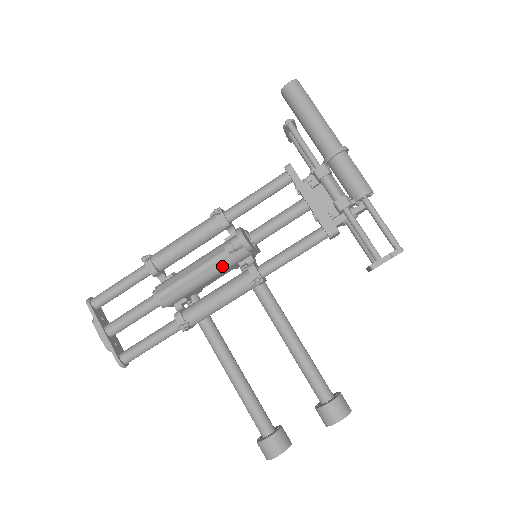
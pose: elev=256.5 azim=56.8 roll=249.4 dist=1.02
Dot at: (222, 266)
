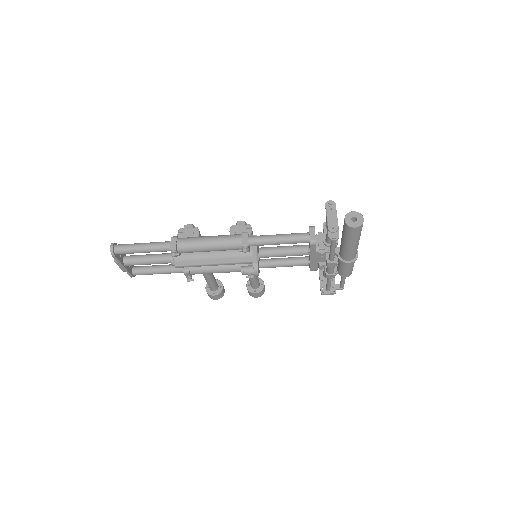
Dot at: occluded
